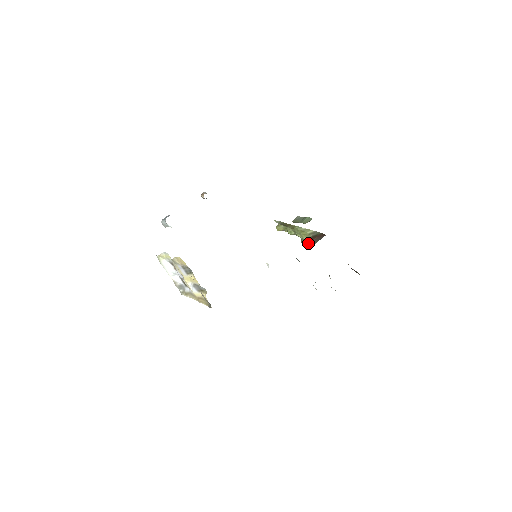
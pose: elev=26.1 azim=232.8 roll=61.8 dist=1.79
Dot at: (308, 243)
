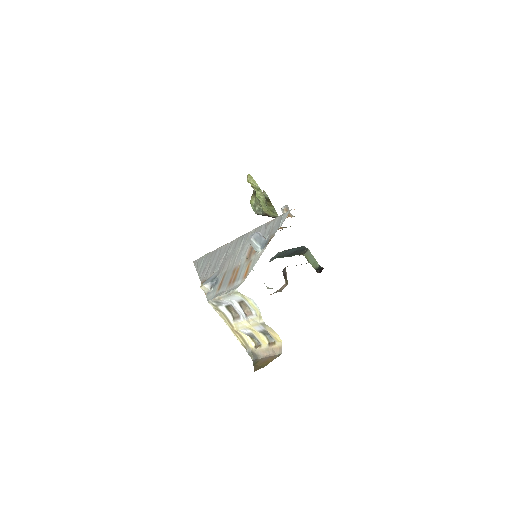
Dot at: (260, 211)
